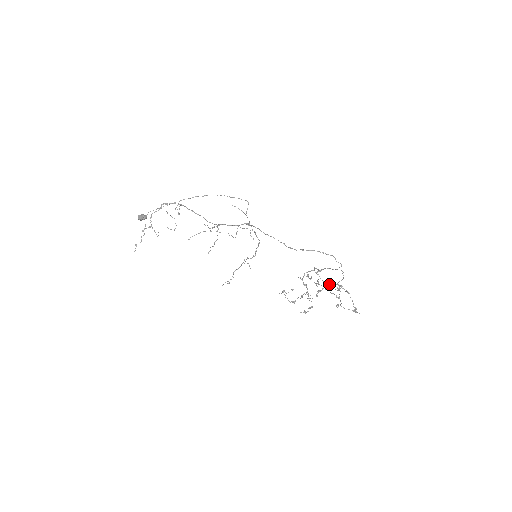
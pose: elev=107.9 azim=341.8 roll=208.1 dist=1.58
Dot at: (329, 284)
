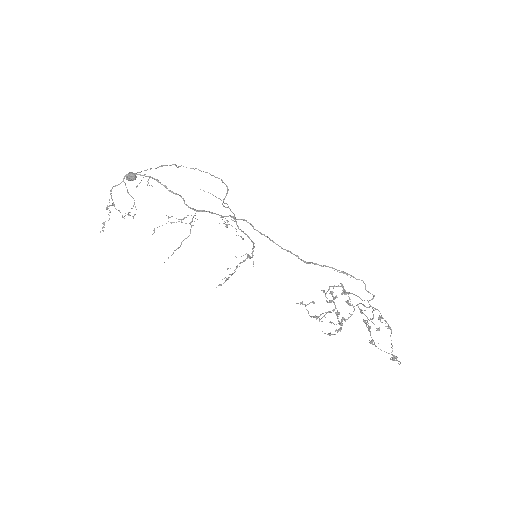
Dot at: occluded
